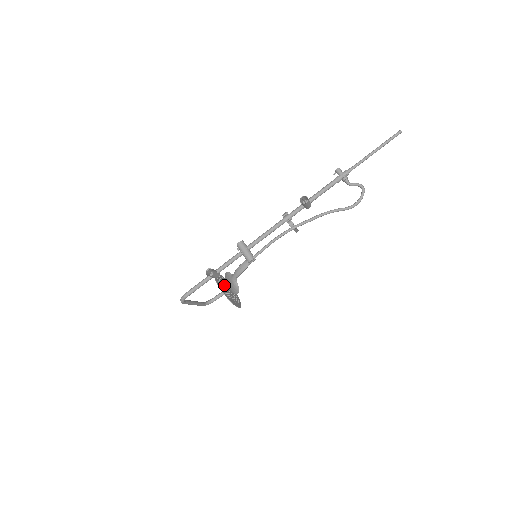
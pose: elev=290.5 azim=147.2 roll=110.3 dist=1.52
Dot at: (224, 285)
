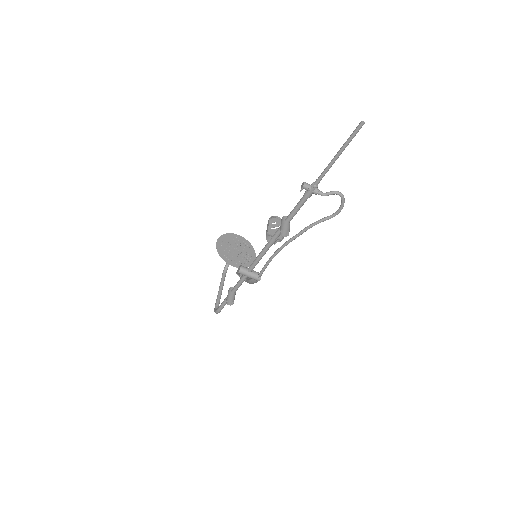
Dot at: (231, 250)
